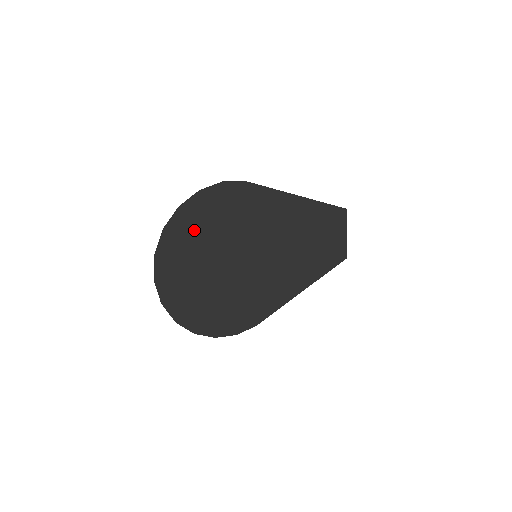
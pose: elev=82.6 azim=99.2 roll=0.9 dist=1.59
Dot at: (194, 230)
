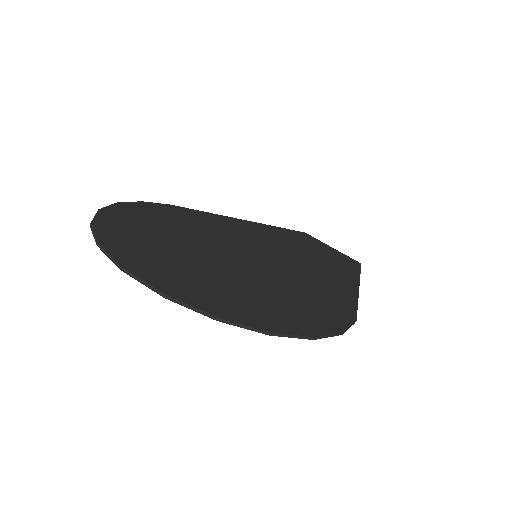
Dot at: (141, 228)
